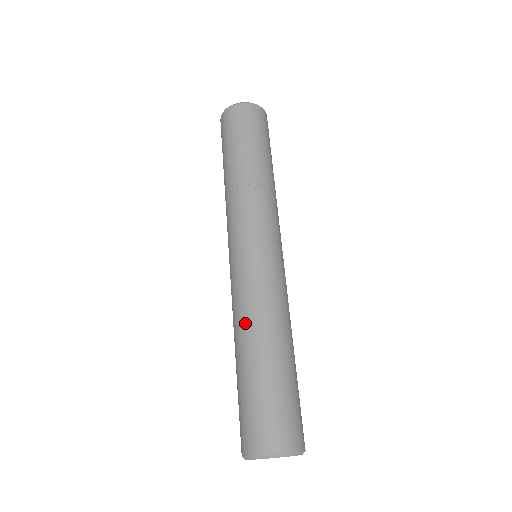
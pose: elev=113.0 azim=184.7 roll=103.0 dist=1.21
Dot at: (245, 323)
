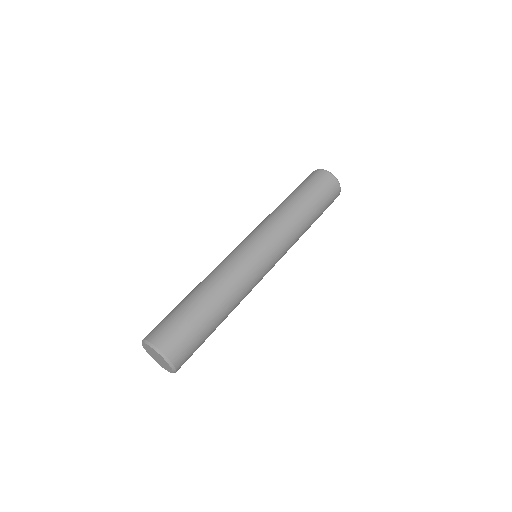
Dot at: occluded
